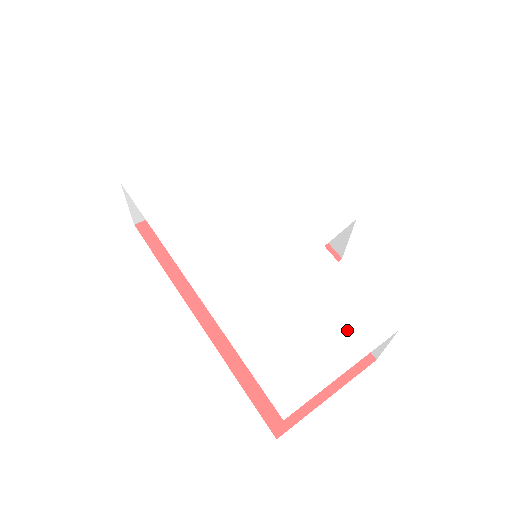
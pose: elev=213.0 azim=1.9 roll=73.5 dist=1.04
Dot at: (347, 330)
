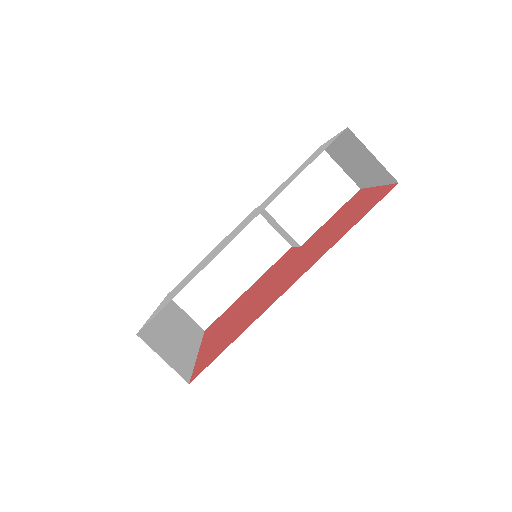
Dot at: occluded
